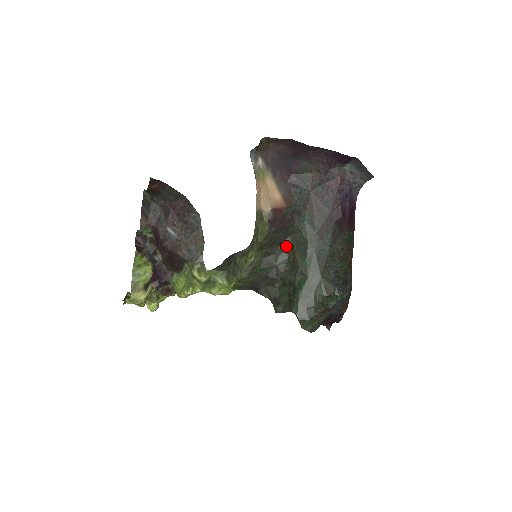
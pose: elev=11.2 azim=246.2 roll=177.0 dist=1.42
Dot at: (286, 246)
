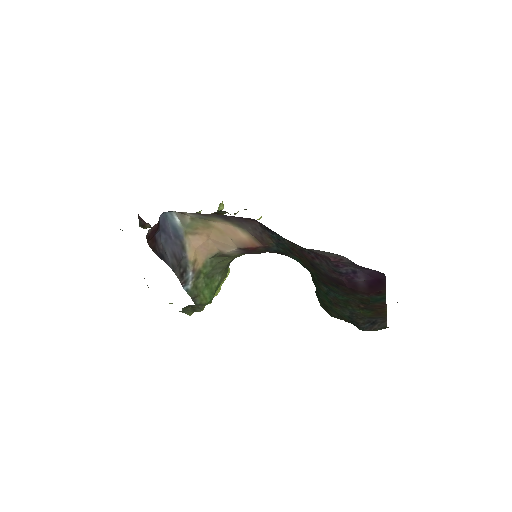
Dot at: occluded
